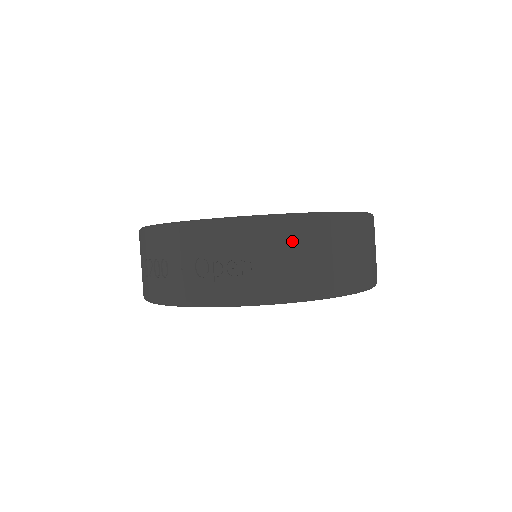
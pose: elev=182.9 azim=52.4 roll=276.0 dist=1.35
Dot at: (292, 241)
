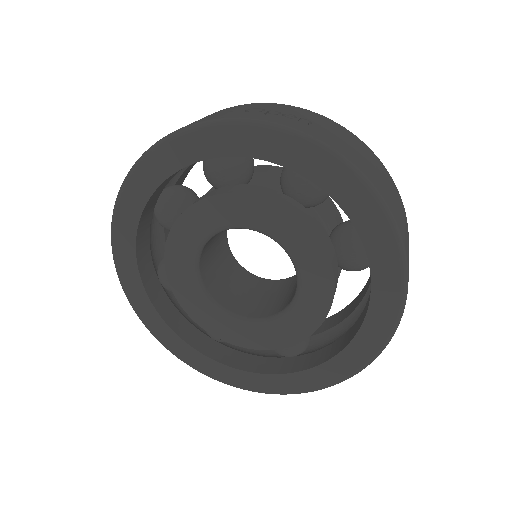
Dot at: (354, 142)
